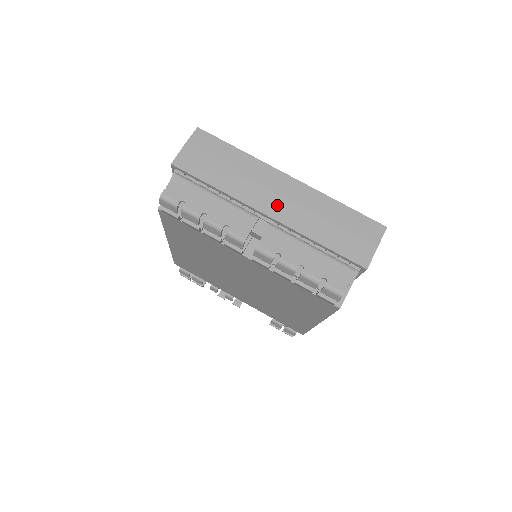
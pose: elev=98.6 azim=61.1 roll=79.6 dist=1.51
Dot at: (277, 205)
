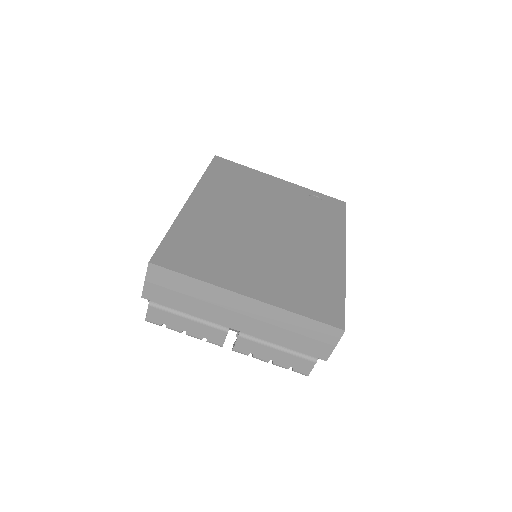
Dot at: (241, 322)
